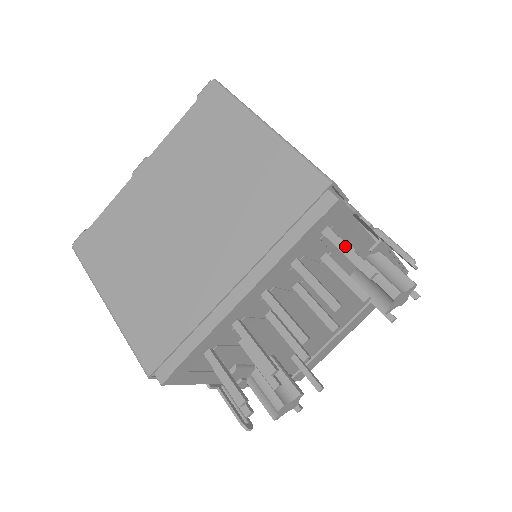
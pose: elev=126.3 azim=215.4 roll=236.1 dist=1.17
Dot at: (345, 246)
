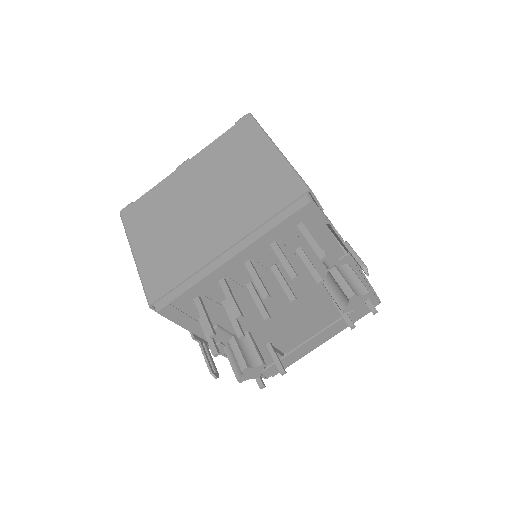
Dot at: (310, 236)
